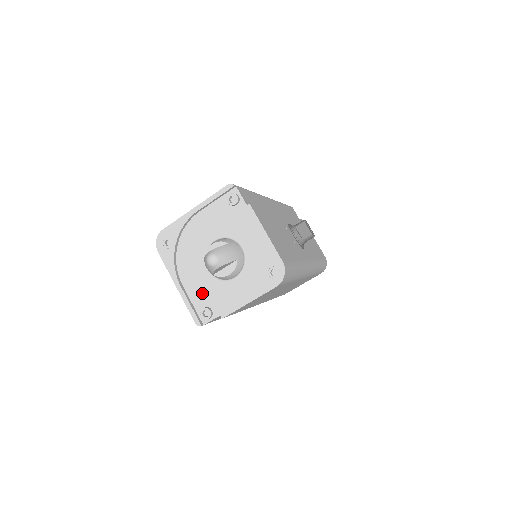
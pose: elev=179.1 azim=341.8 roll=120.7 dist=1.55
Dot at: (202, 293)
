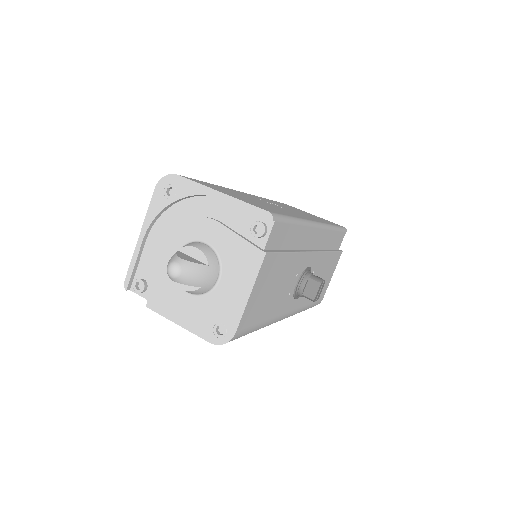
Dot at: (154, 266)
